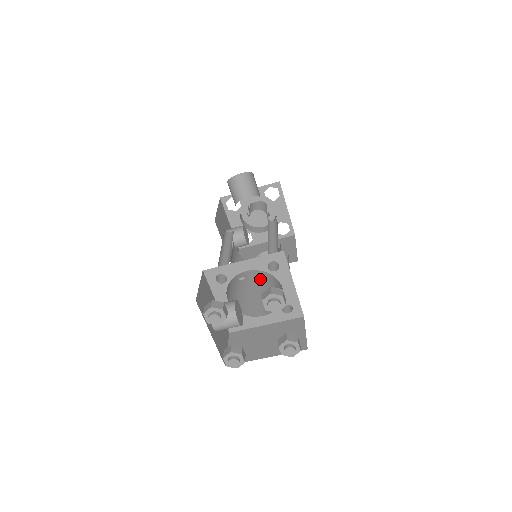
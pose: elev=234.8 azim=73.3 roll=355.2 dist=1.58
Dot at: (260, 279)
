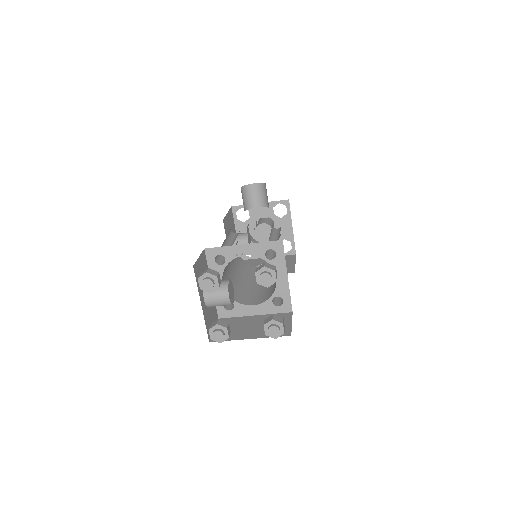
Dot at: occluded
